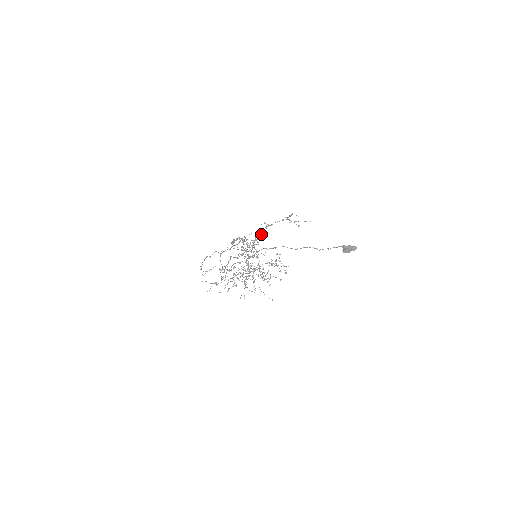
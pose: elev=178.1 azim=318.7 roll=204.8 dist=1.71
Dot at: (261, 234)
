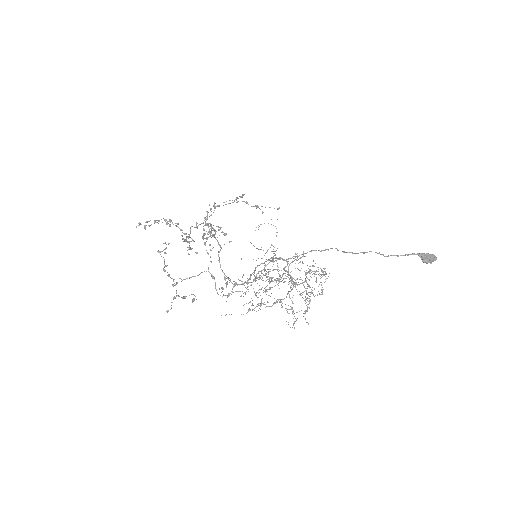
Dot at: (207, 218)
